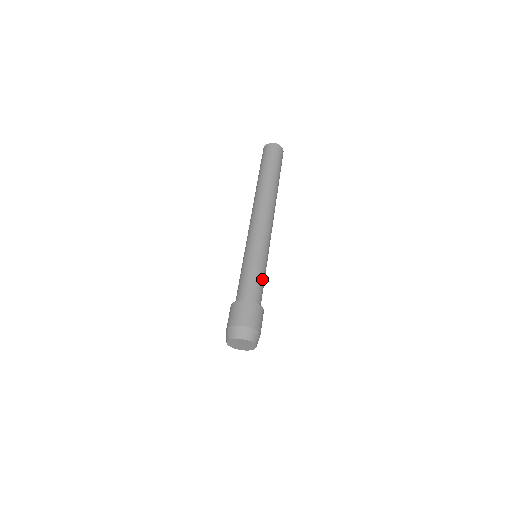
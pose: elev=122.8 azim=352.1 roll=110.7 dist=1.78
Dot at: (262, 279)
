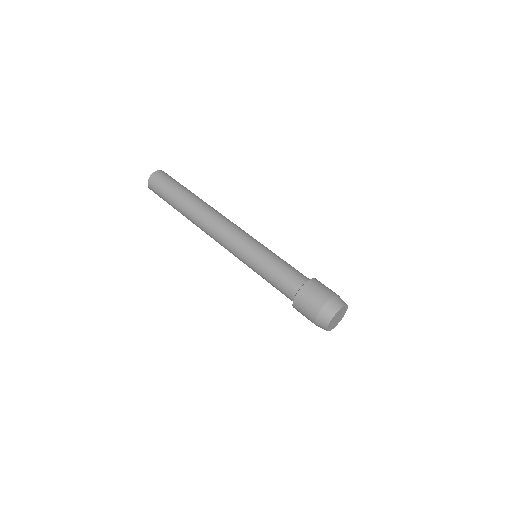
Dot at: (287, 263)
